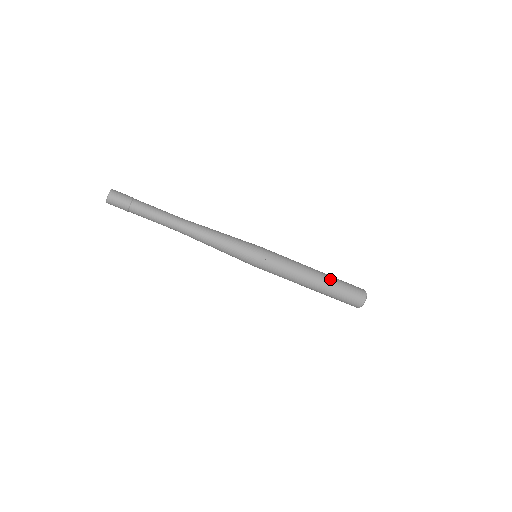
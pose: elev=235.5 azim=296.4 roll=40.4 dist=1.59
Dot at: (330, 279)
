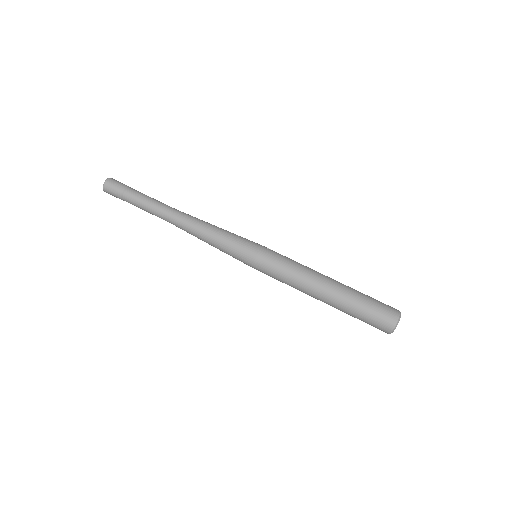
Dot at: occluded
